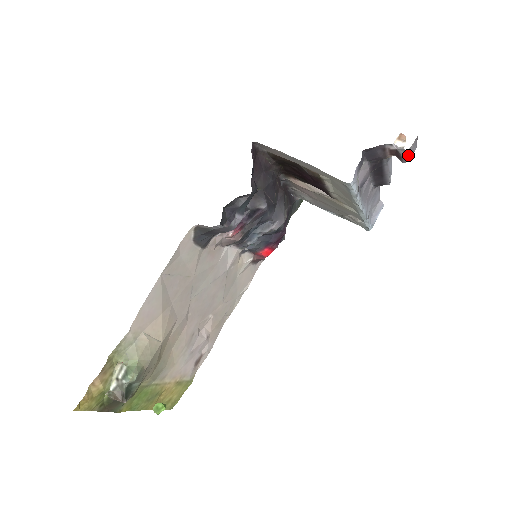
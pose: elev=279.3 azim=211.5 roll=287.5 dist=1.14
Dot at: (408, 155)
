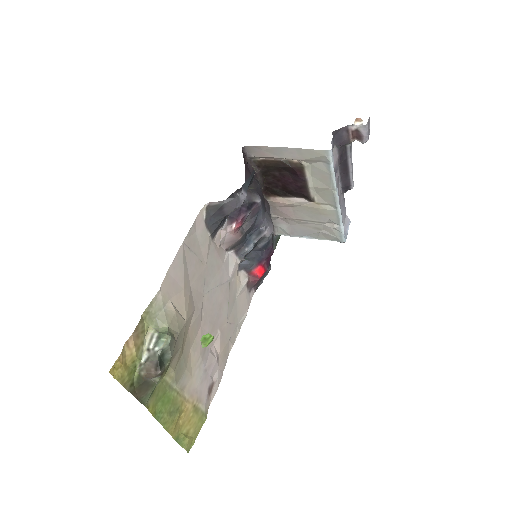
Dot at: (366, 131)
